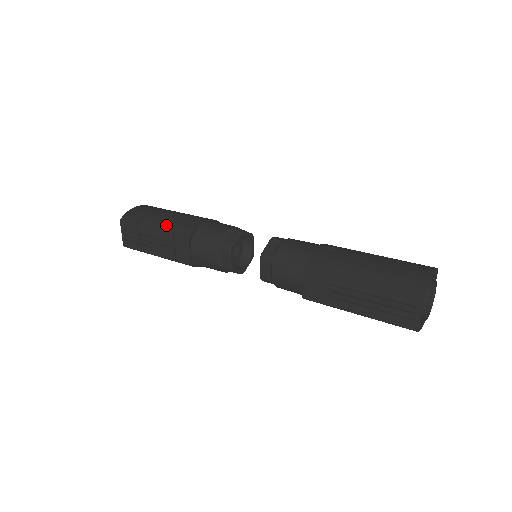
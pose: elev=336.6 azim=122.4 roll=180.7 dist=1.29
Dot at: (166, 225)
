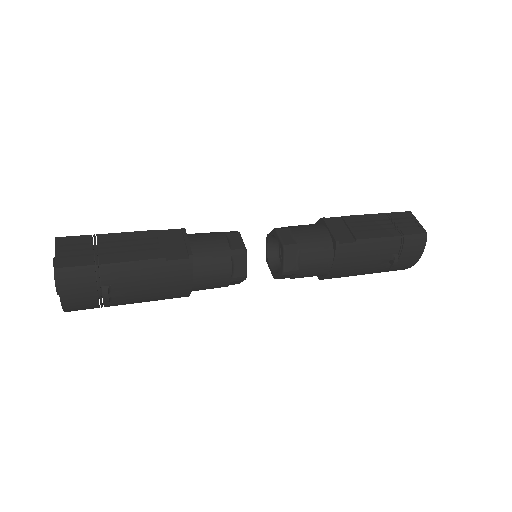
Dot at: occluded
